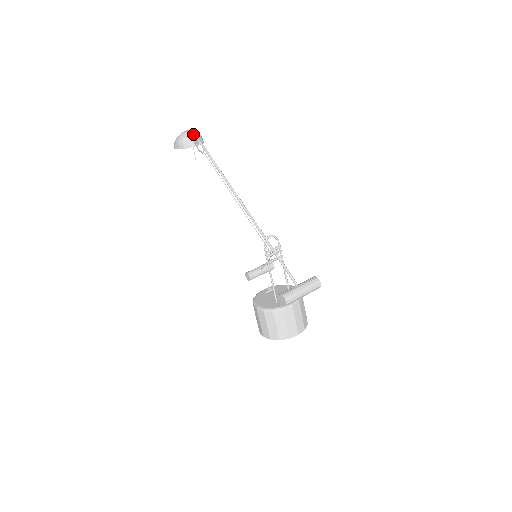
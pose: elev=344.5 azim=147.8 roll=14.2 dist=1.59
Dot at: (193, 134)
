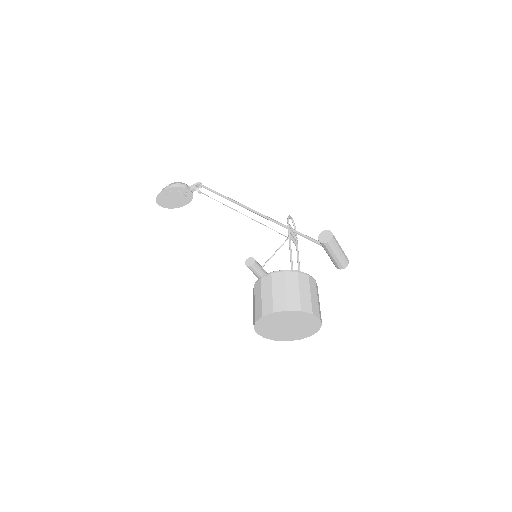
Dot at: occluded
